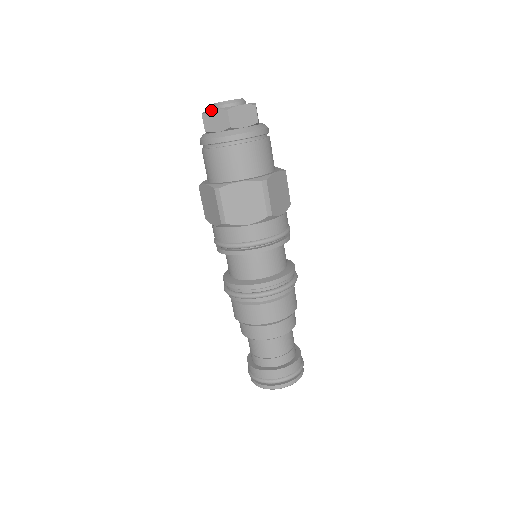
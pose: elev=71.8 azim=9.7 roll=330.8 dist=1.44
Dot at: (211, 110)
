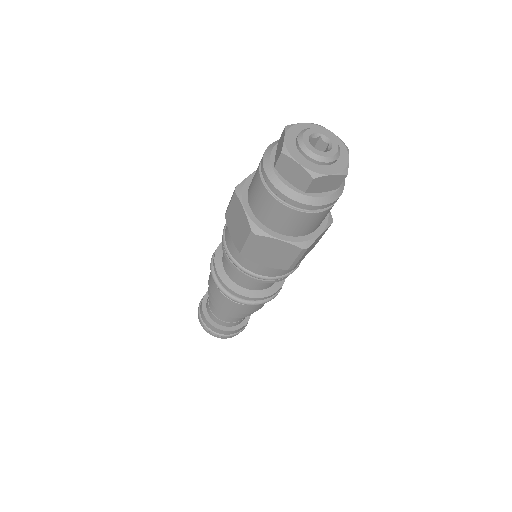
Dot at: (329, 175)
